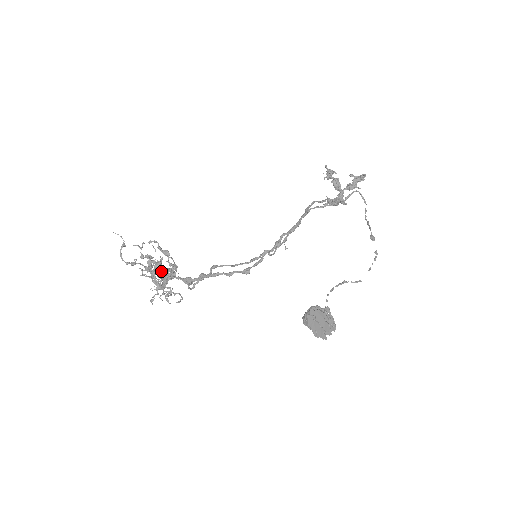
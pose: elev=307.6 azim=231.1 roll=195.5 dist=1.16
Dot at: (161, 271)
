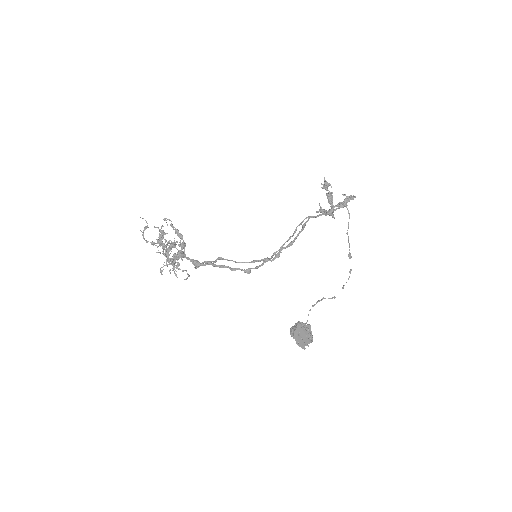
Dot at: occluded
